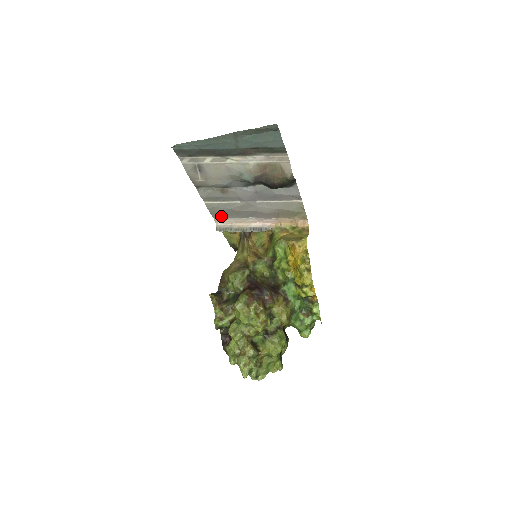
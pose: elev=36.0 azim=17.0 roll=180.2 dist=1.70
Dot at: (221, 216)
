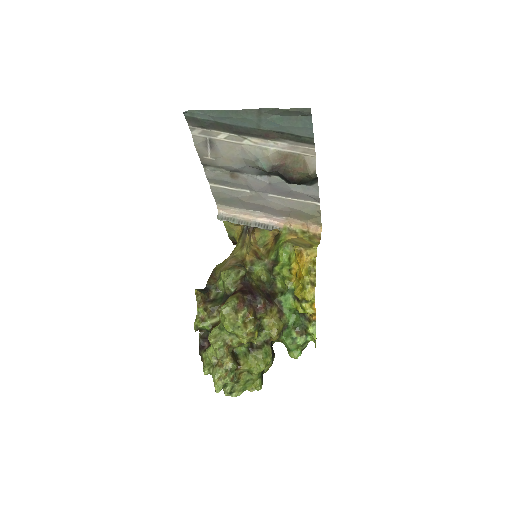
Dot at: (225, 203)
